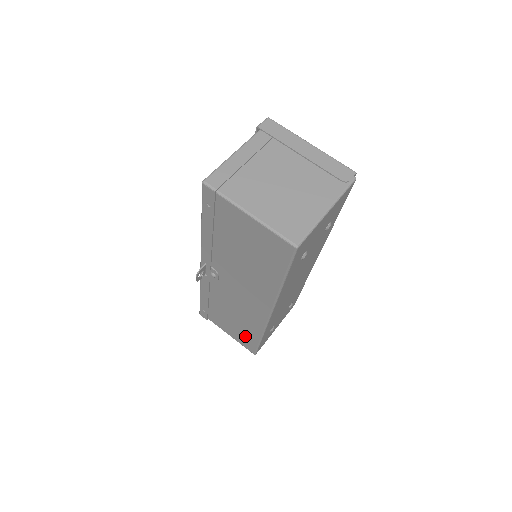
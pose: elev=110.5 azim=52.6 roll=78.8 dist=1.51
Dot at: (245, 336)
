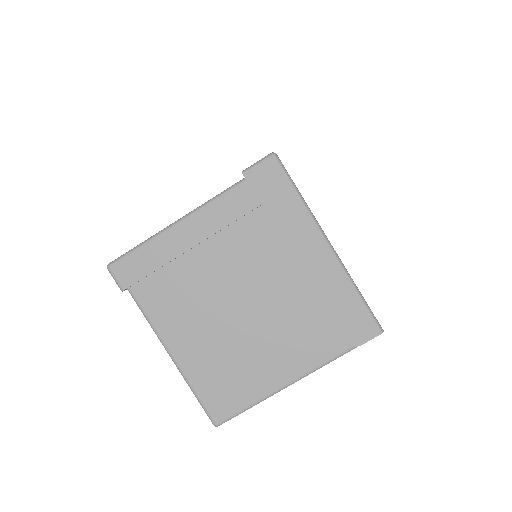
Dot at: occluded
